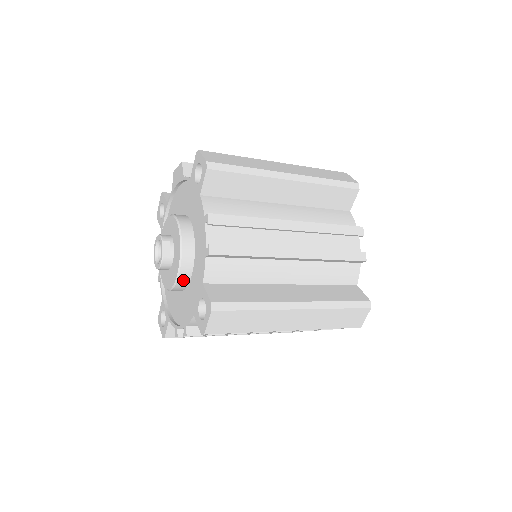
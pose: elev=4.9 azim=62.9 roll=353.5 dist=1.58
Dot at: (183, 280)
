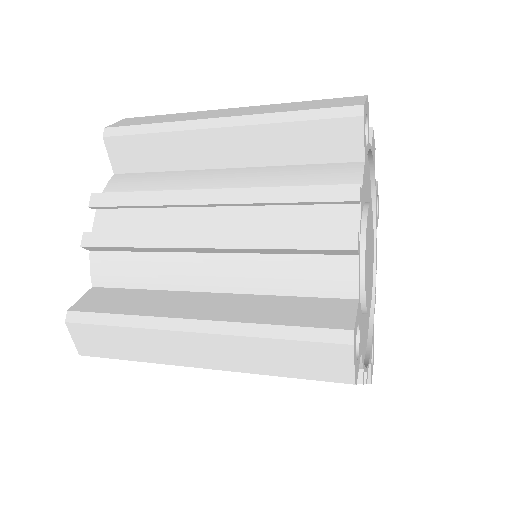
Dot at: occluded
